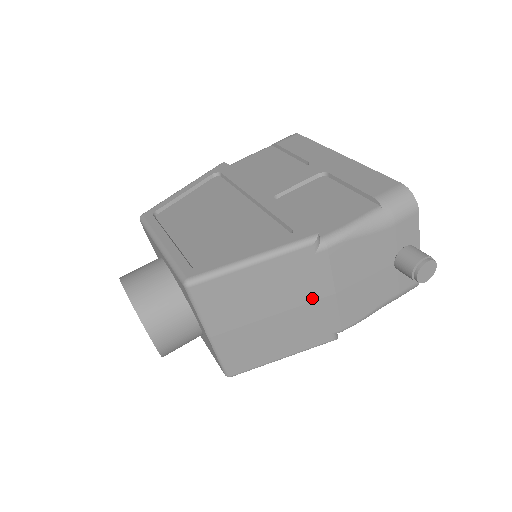
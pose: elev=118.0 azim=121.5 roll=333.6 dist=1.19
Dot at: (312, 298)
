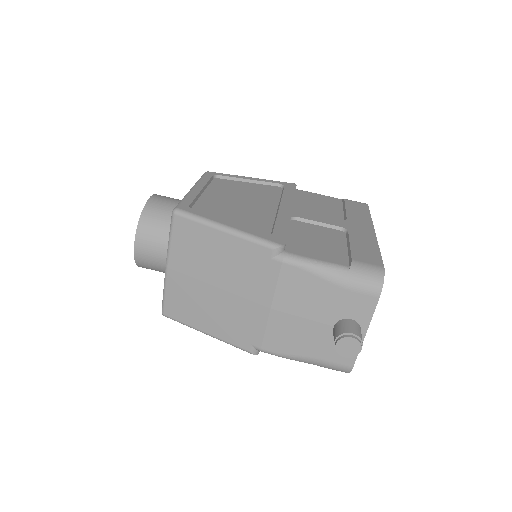
Dot at: (251, 297)
